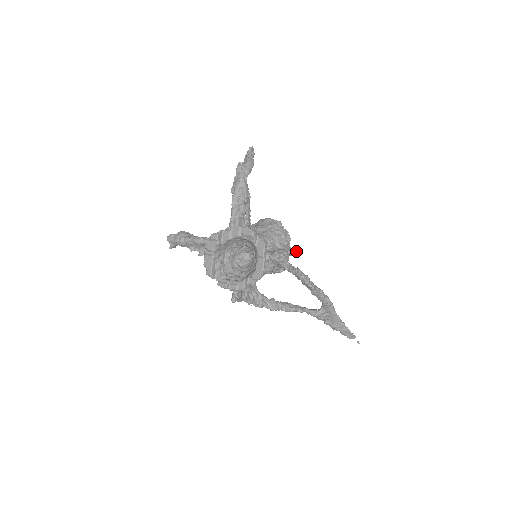
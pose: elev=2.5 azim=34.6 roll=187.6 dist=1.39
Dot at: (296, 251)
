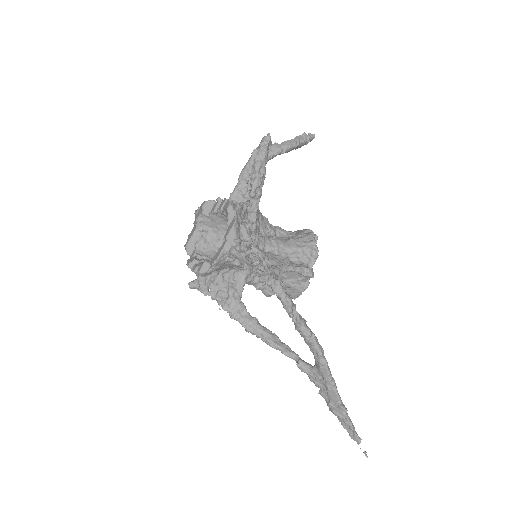
Dot at: (312, 274)
